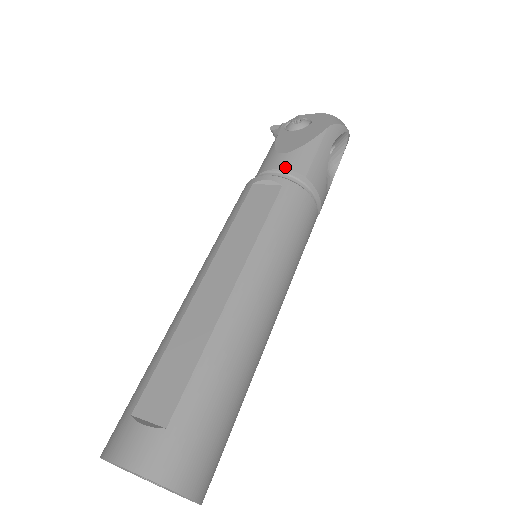
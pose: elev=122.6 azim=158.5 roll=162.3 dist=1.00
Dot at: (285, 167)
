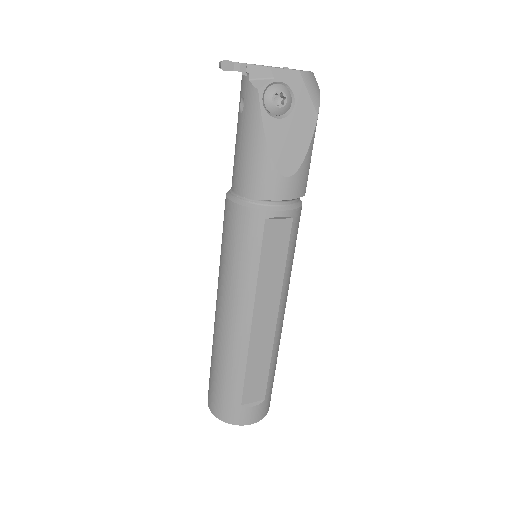
Dot at: (293, 197)
